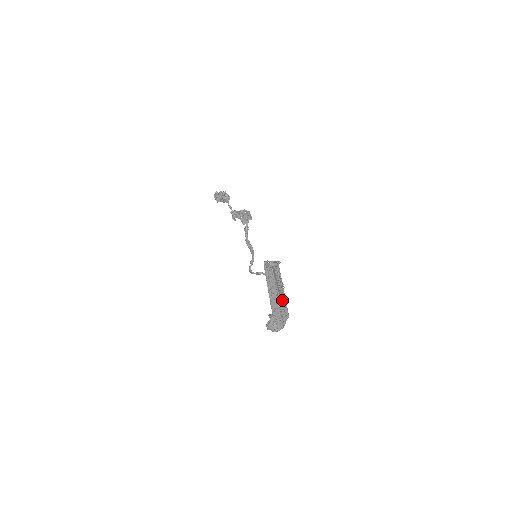
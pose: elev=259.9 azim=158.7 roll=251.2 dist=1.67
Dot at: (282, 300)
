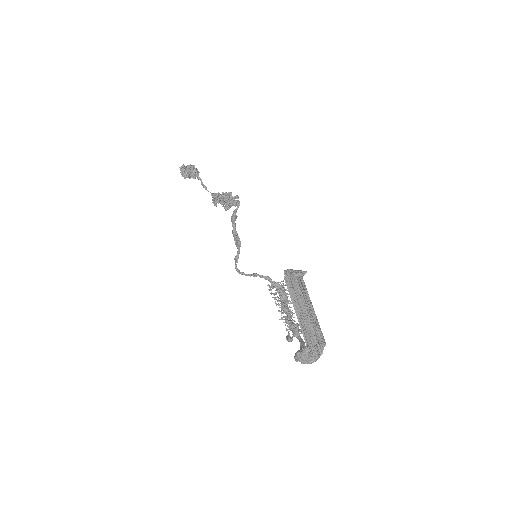
Dot at: (314, 323)
